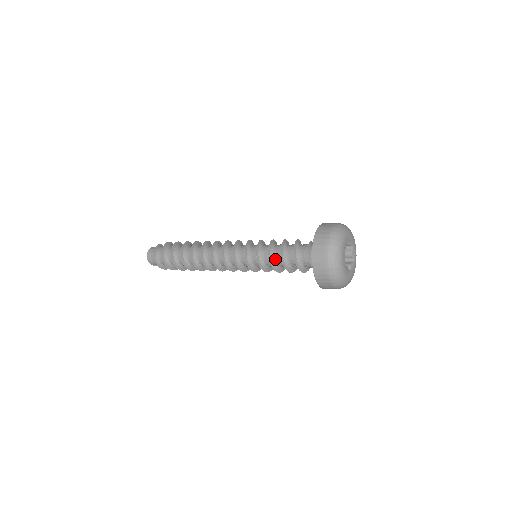
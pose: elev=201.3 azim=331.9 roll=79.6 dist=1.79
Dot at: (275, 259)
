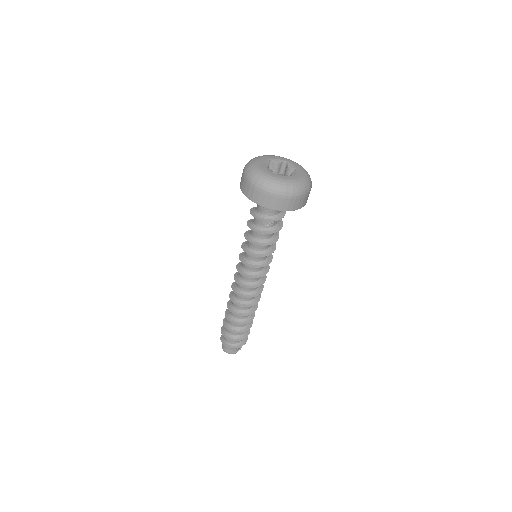
Dot at: (254, 237)
